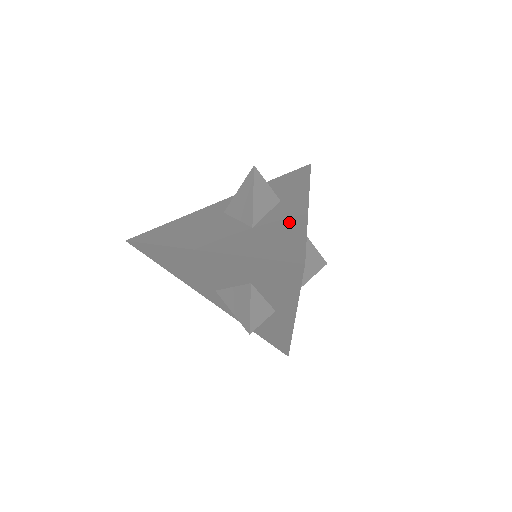
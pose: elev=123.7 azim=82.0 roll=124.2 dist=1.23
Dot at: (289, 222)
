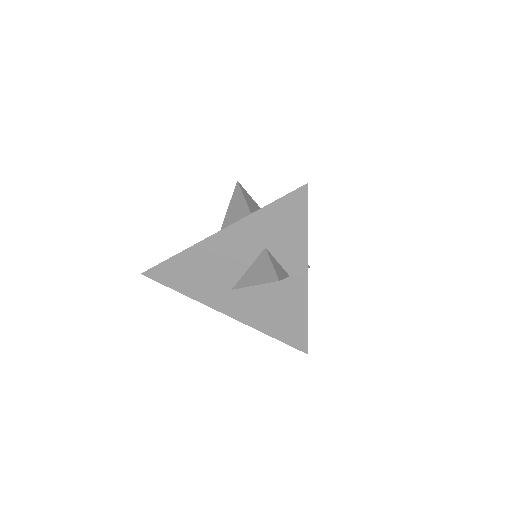
Dot at: occluded
